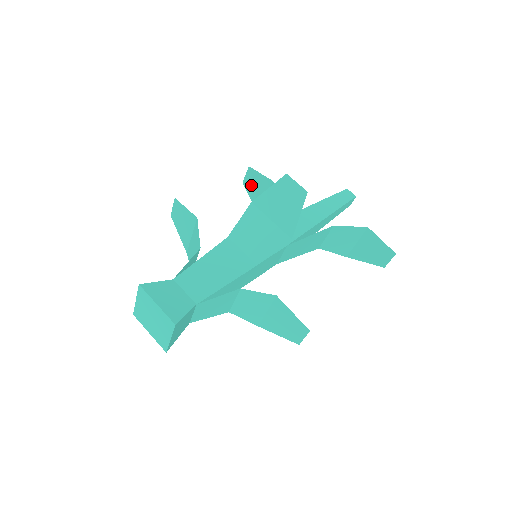
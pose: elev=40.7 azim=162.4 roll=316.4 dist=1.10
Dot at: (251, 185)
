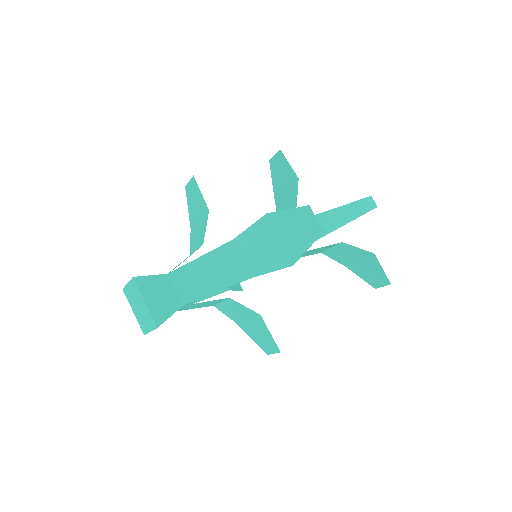
Dot at: (276, 168)
